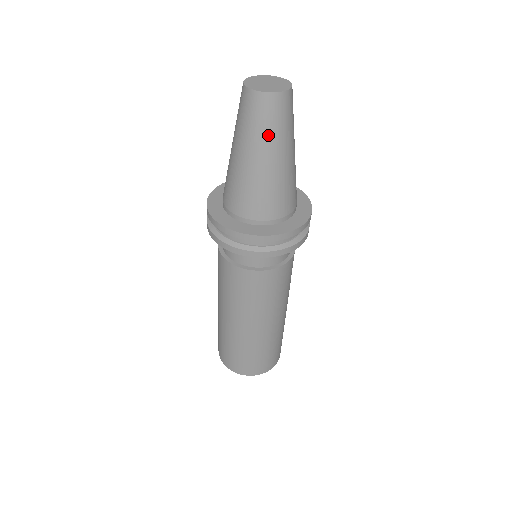
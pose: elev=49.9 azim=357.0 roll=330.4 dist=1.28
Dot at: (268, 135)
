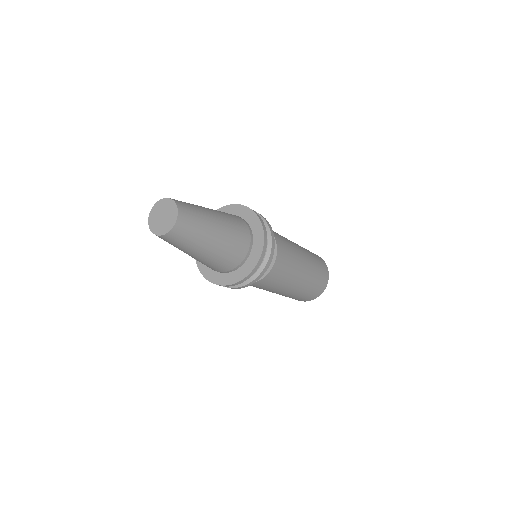
Dot at: (191, 244)
